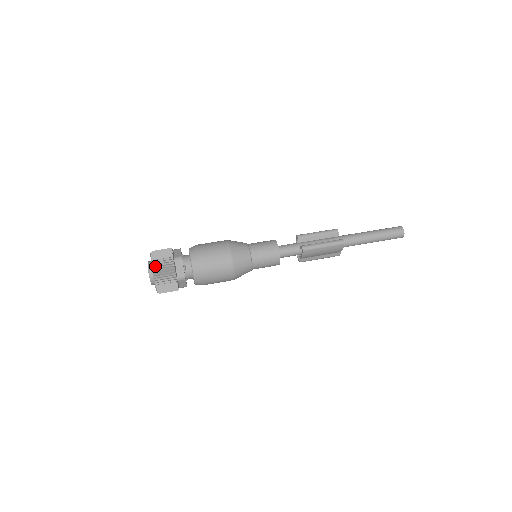
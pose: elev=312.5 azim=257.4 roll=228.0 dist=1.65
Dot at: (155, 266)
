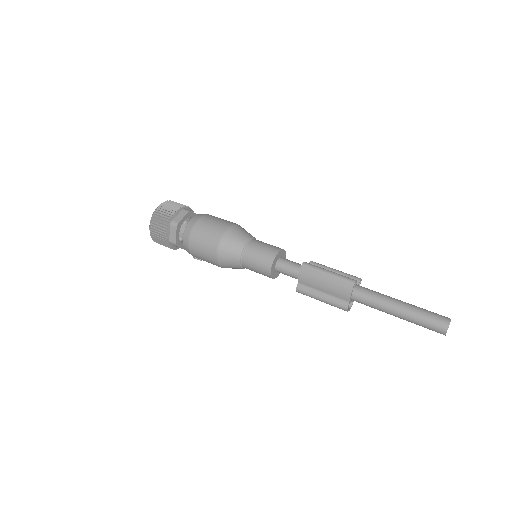
Dot at: (165, 203)
